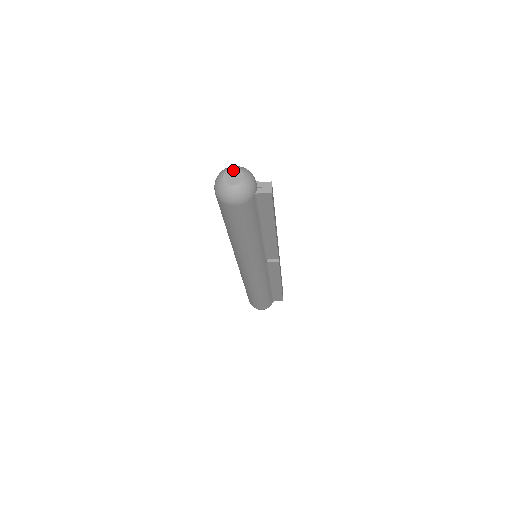
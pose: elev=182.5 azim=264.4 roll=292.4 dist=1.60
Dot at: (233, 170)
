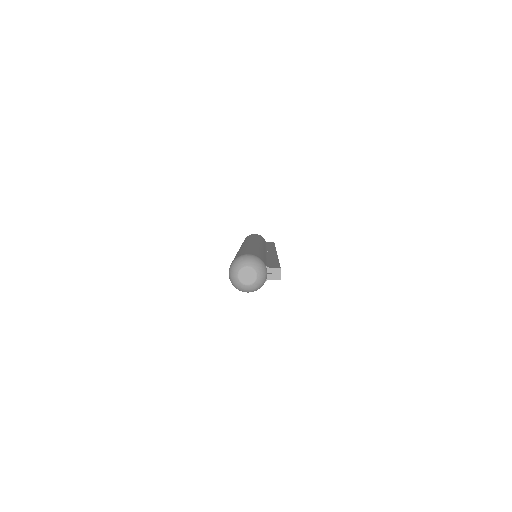
Dot at: (247, 269)
